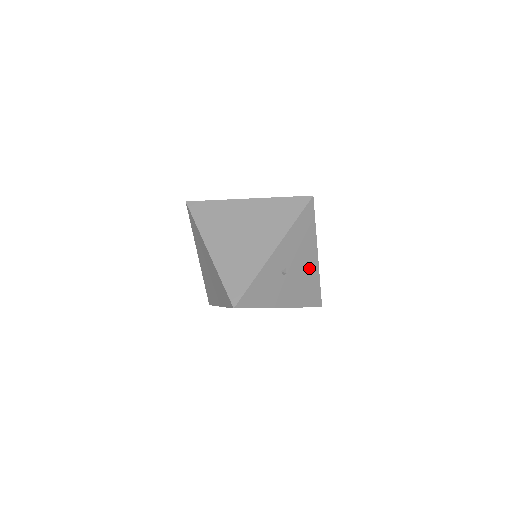
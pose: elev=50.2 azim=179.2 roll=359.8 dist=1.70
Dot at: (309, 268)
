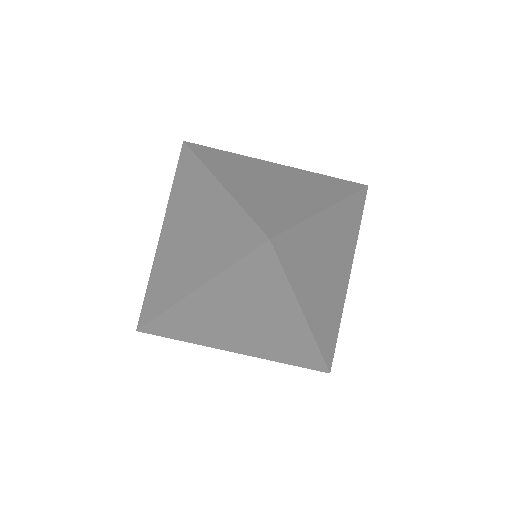
Dot at: occluded
